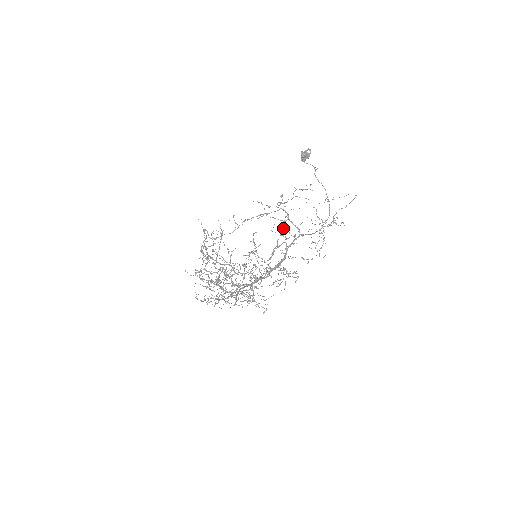
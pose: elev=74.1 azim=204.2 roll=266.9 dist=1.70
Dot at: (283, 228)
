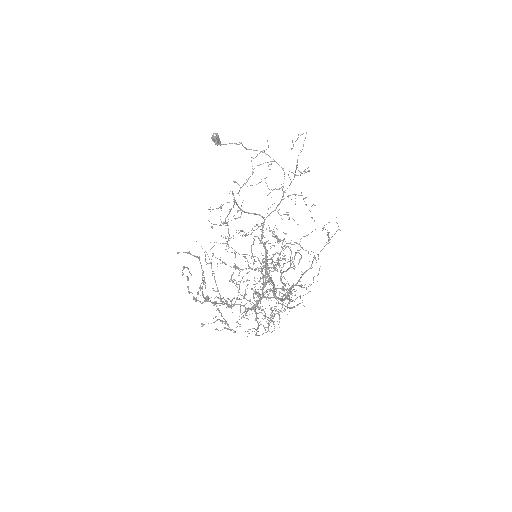
Dot at: (236, 230)
